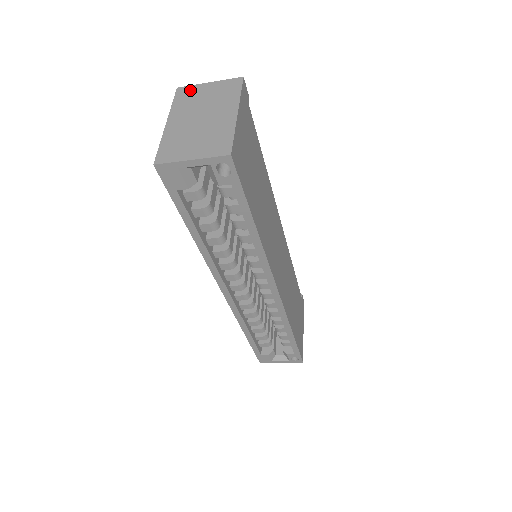
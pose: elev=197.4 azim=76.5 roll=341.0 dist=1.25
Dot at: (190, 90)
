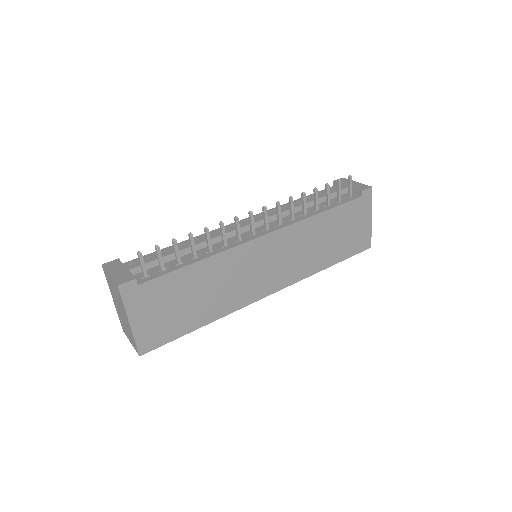
Dot at: (106, 275)
